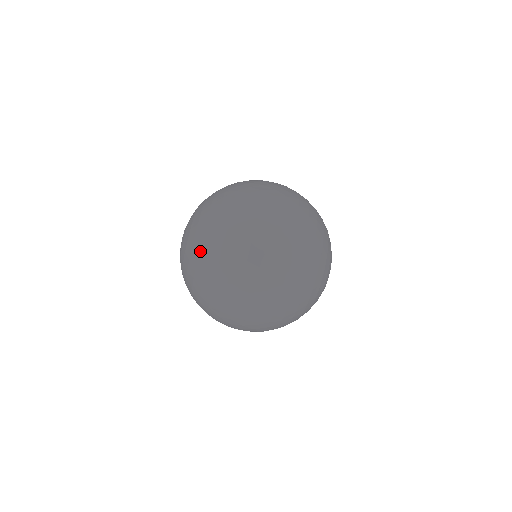
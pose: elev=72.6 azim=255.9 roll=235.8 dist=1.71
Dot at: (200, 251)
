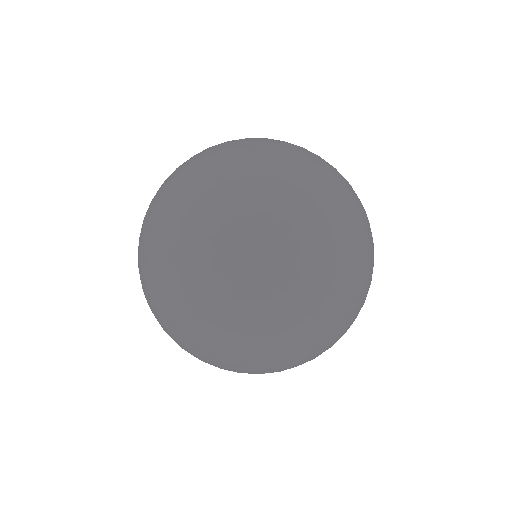
Dot at: (146, 254)
